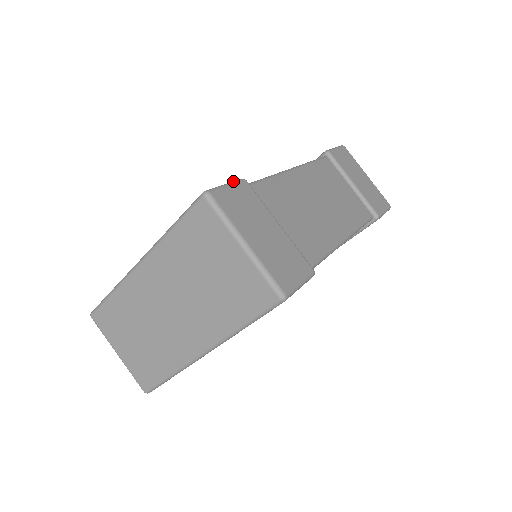
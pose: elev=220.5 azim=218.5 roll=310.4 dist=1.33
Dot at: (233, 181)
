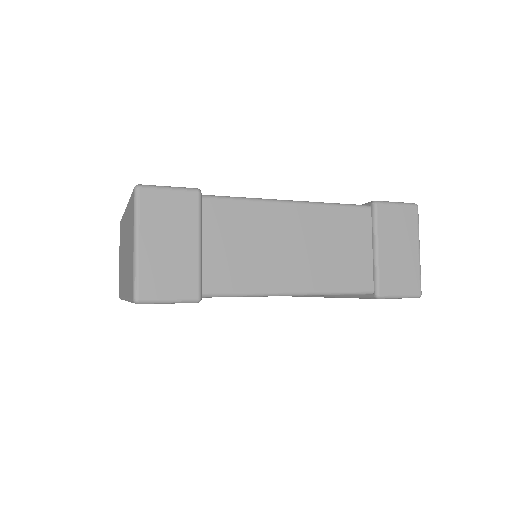
Dot at: (182, 187)
